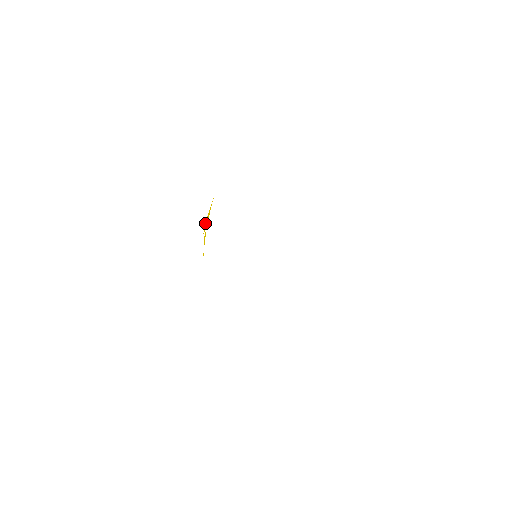
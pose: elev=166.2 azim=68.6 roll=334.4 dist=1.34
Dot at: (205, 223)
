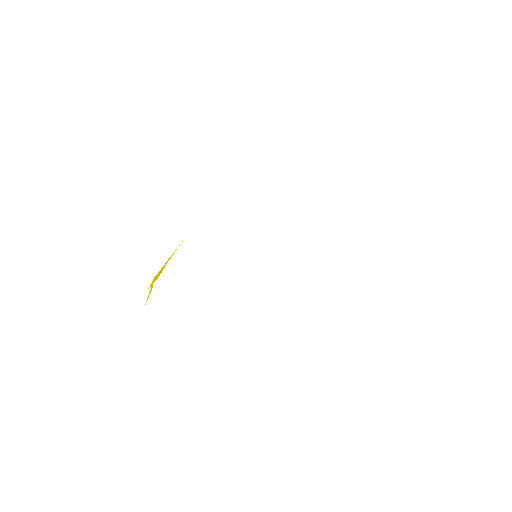
Dot at: (154, 278)
